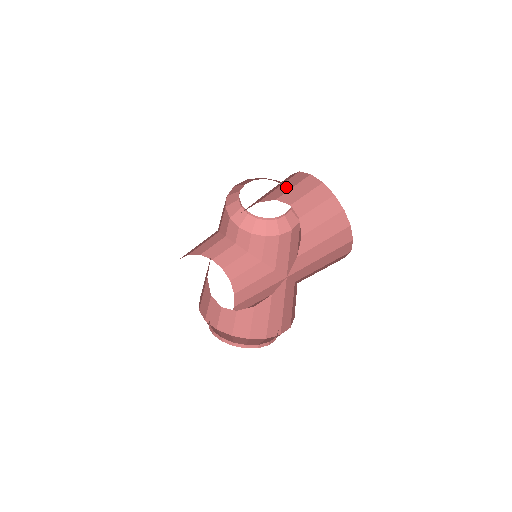
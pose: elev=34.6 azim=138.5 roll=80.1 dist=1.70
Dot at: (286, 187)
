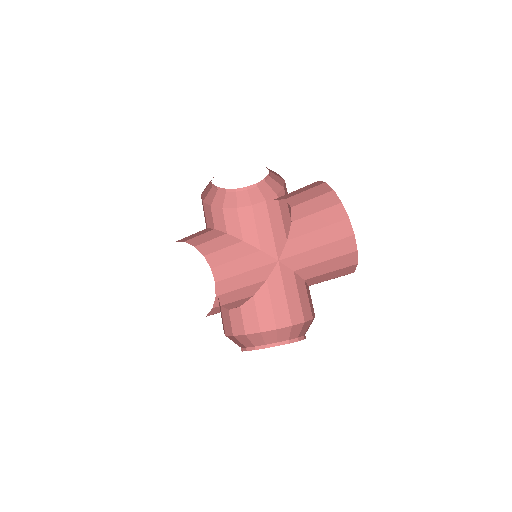
Dot at: occluded
